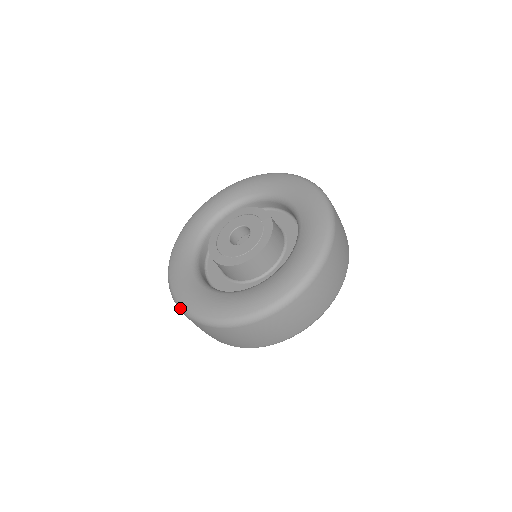
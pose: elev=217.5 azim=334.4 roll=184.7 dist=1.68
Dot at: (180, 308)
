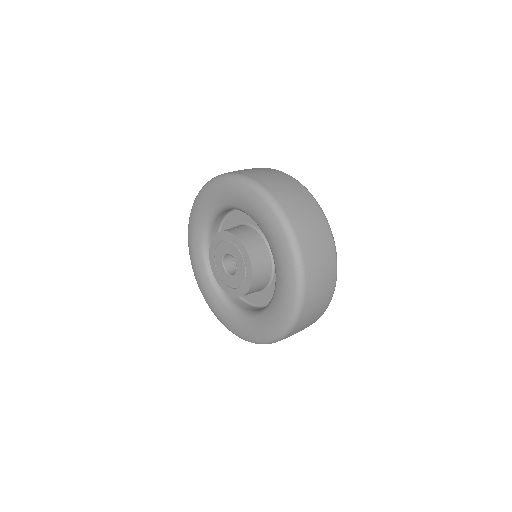
Dot at: occluded
